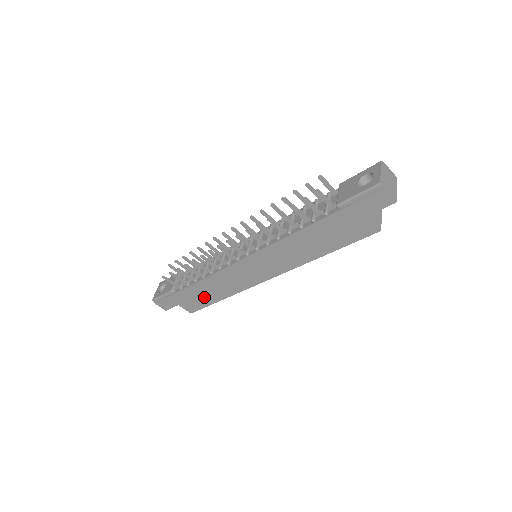
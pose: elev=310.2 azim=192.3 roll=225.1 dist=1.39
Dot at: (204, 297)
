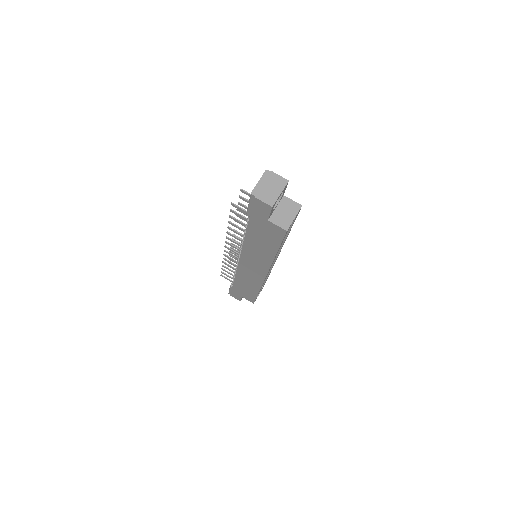
Dot at: (248, 290)
